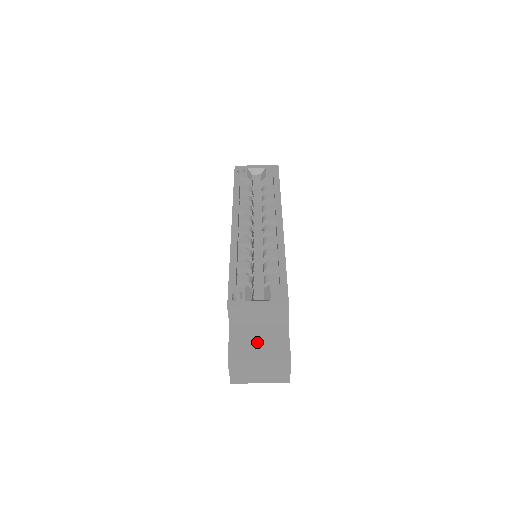
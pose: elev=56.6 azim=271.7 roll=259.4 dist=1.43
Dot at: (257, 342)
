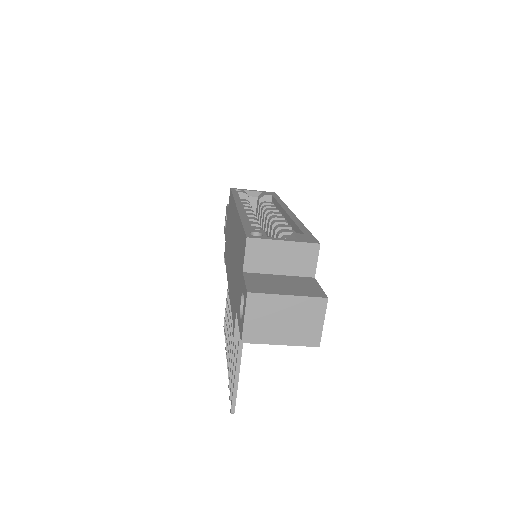
Dot at: (281, 284)
